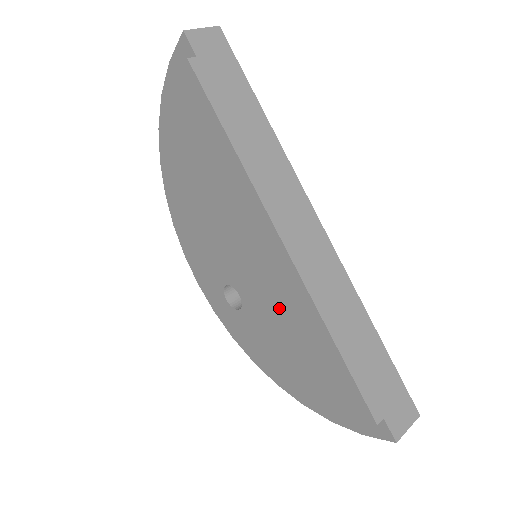
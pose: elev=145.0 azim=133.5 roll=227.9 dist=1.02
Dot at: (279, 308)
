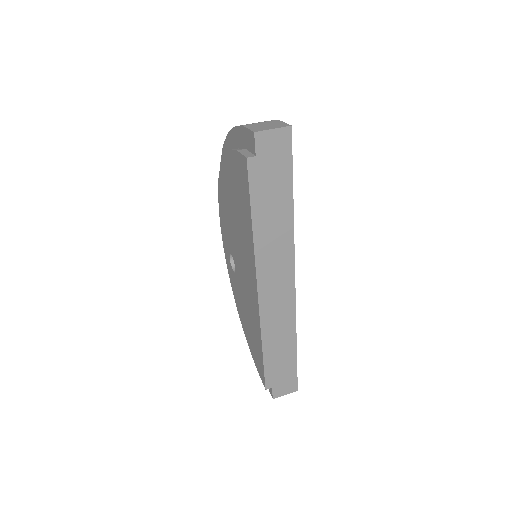
Dot at: (248, 304)
